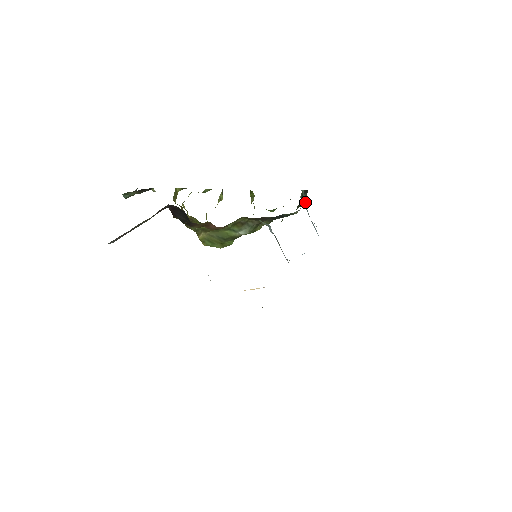
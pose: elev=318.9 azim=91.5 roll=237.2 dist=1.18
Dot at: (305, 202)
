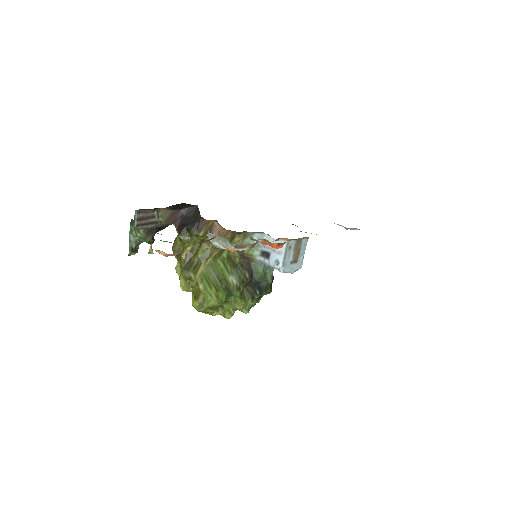
Dot at: occluded
